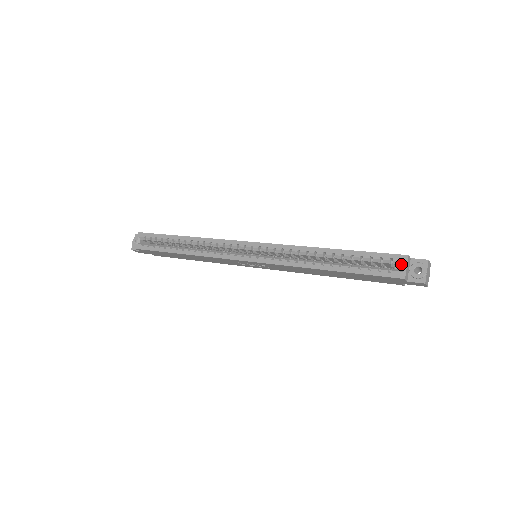
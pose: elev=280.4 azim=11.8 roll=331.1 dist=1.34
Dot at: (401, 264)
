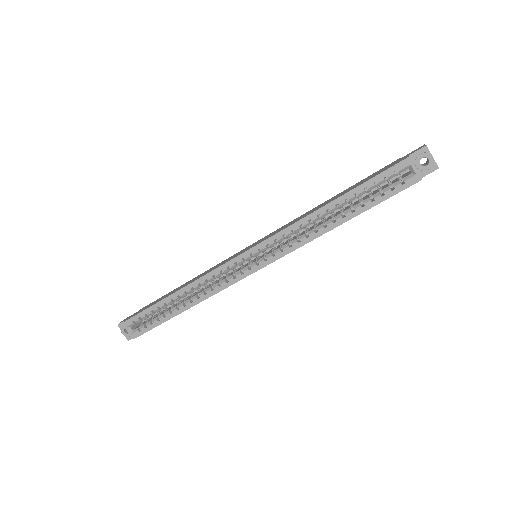
Dot at: occluded
